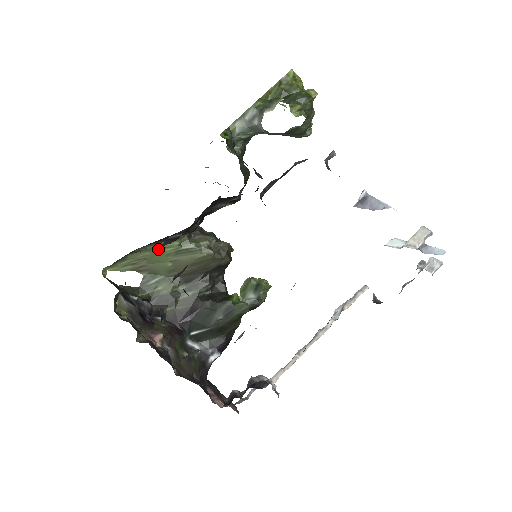
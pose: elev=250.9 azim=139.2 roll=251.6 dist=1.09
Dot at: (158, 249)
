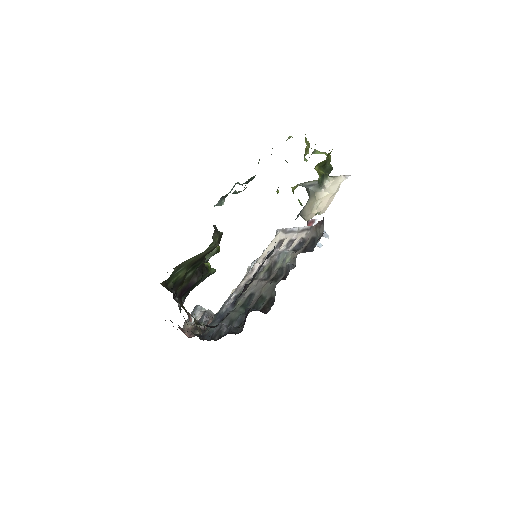
Dot at: occluded
